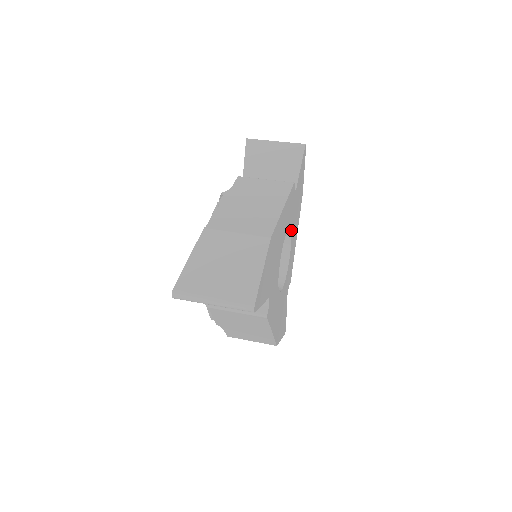
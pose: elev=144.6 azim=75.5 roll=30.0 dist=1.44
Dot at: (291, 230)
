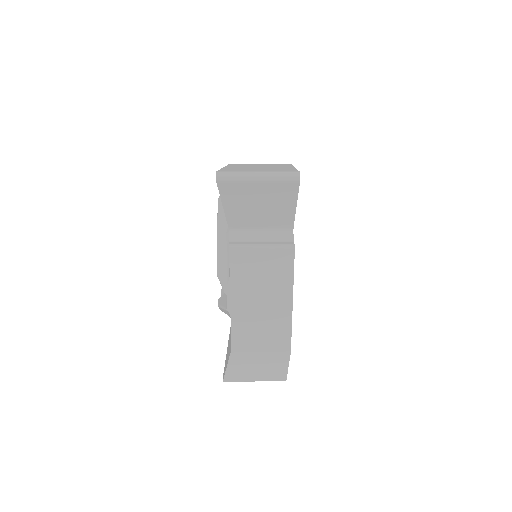
Dot at: occluded
